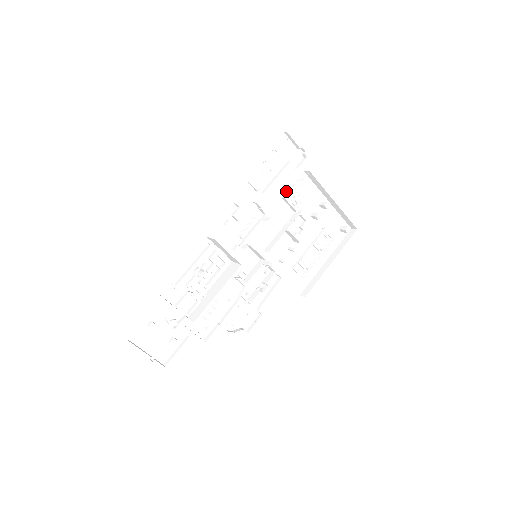
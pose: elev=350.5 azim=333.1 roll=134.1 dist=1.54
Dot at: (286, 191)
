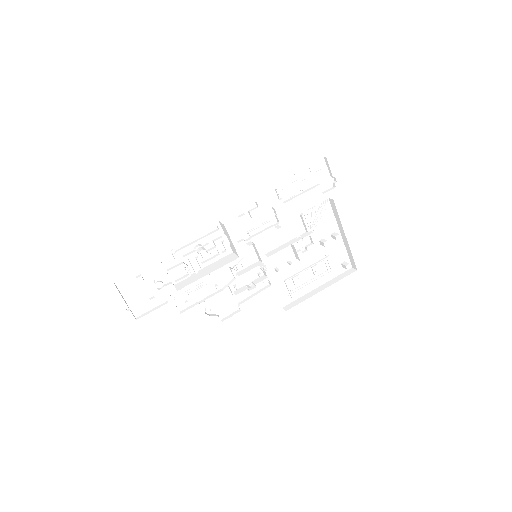
Dot at: (306, 210)
